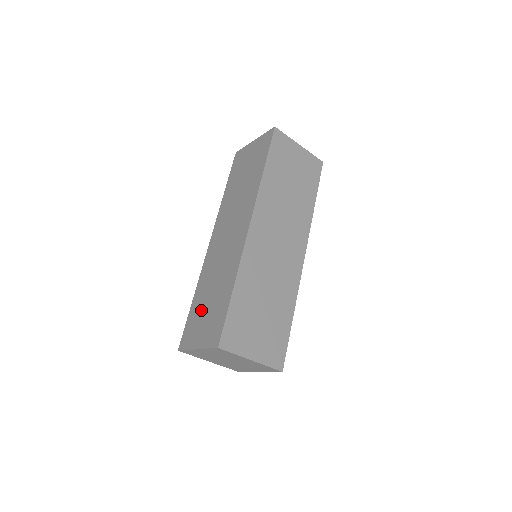
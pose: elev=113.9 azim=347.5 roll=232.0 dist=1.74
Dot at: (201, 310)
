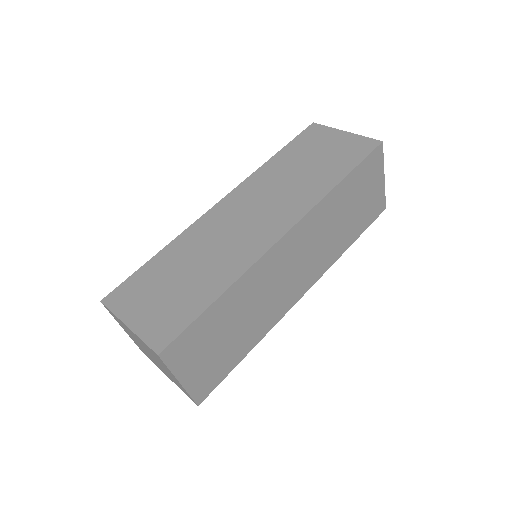
Dot at: (161, 280)
